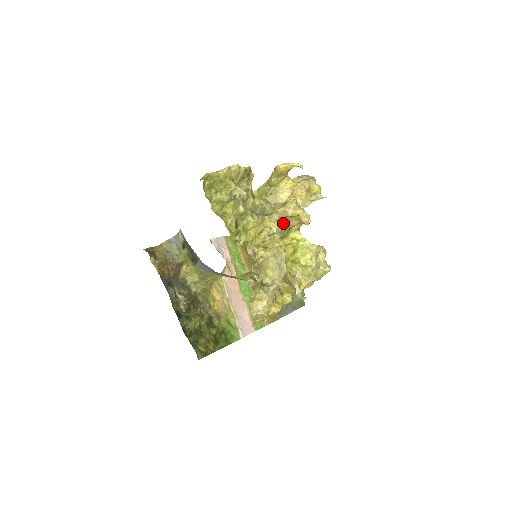
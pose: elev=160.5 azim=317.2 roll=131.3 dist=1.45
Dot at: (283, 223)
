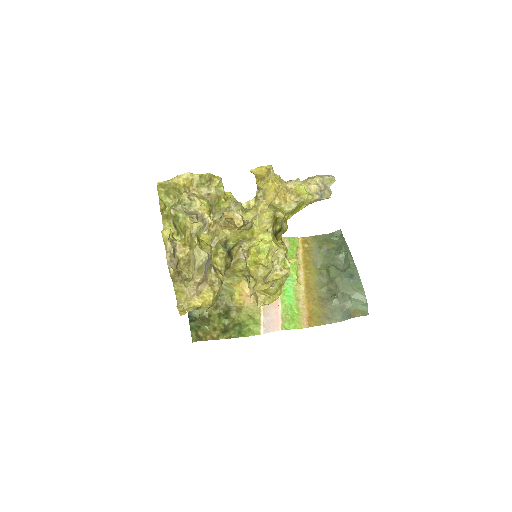
Dot at: (232, 225)
